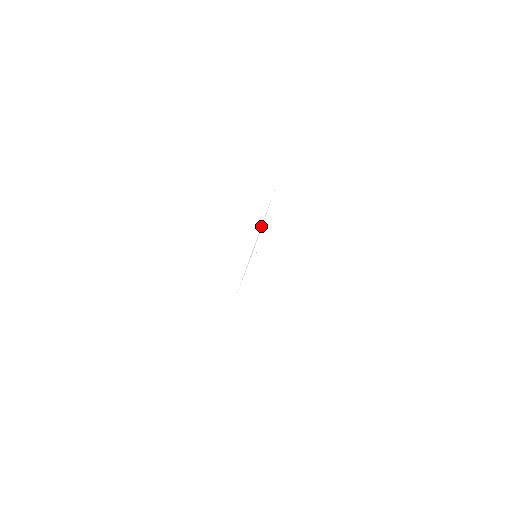
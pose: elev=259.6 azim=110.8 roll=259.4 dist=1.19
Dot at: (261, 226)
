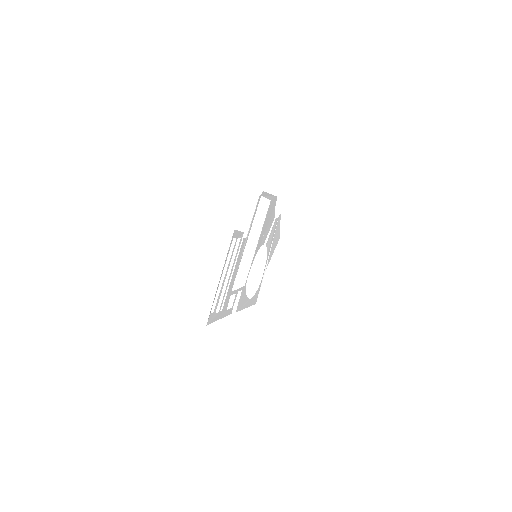
Dot at: (270, 248)
